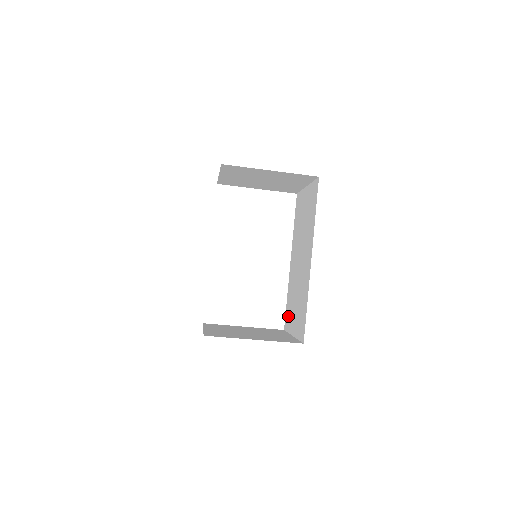
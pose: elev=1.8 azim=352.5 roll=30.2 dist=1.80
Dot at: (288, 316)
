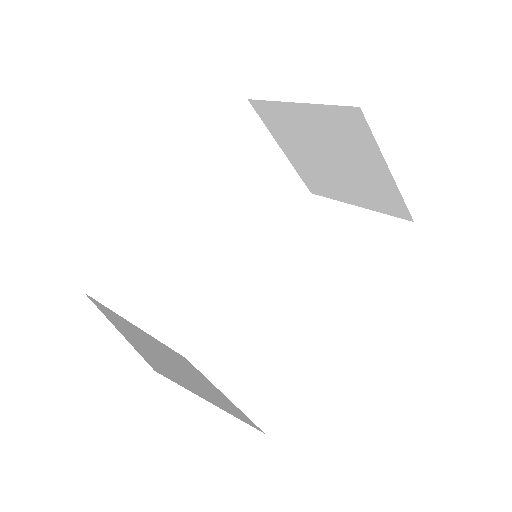
Dot at: occluded
